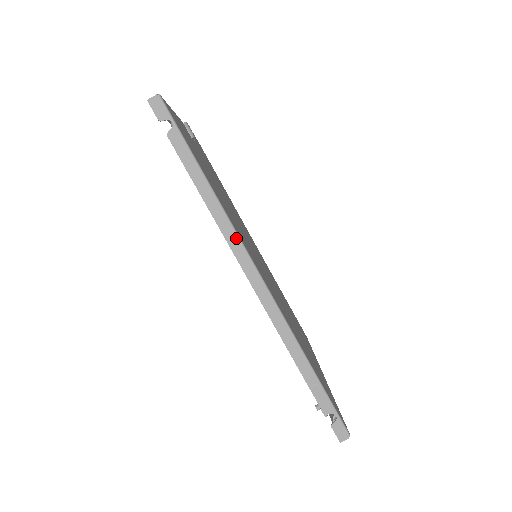
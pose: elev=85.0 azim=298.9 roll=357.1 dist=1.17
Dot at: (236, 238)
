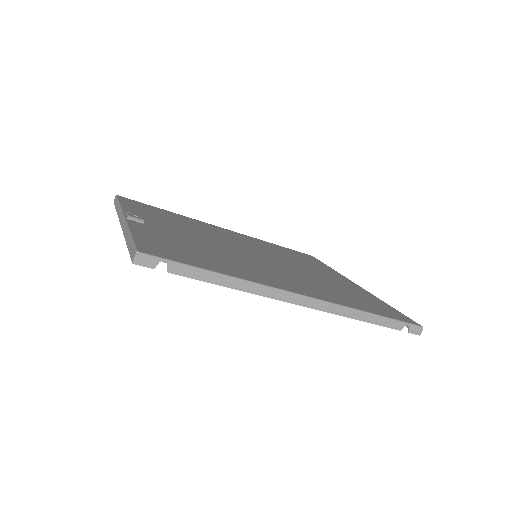
Dot at: (270, 290)
